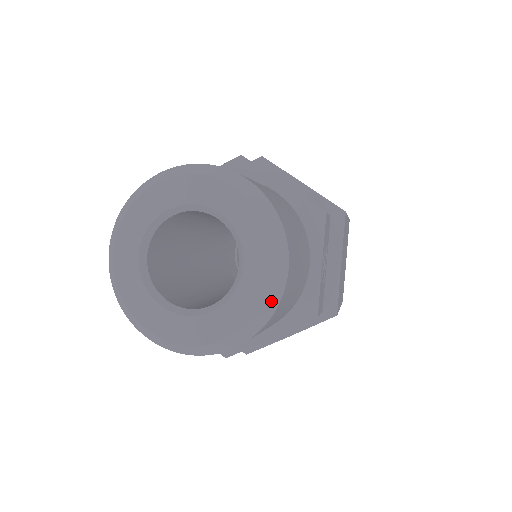
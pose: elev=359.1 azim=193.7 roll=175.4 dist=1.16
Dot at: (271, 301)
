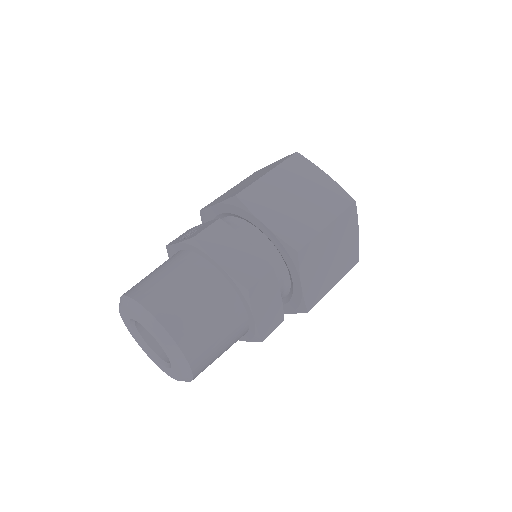
Dot at: occluded
